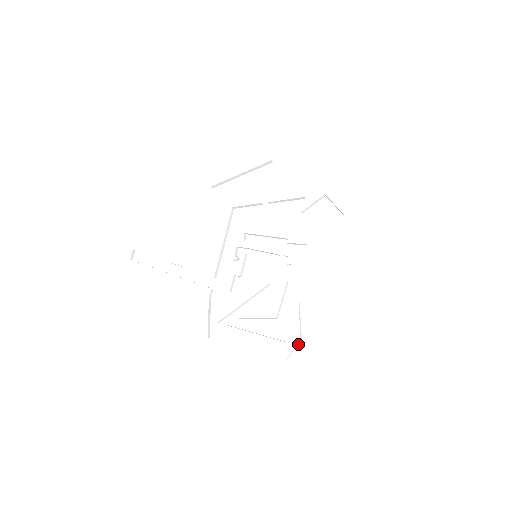
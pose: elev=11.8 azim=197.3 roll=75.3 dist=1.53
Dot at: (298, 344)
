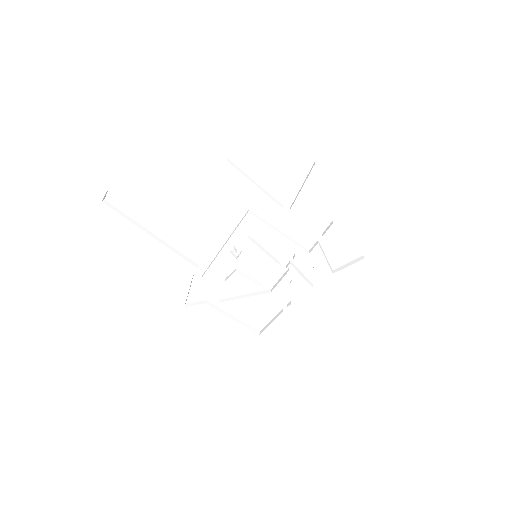
Dot at: (269, 336)
